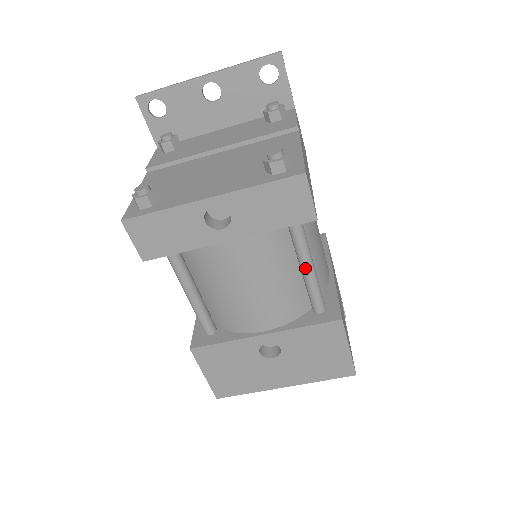
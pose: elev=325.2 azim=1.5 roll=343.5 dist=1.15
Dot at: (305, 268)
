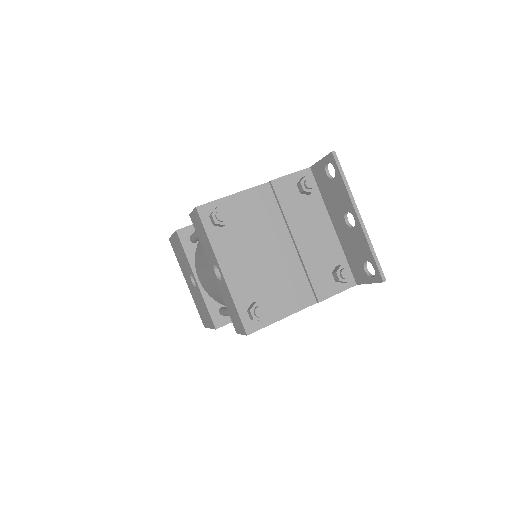
Dot at: occluded
